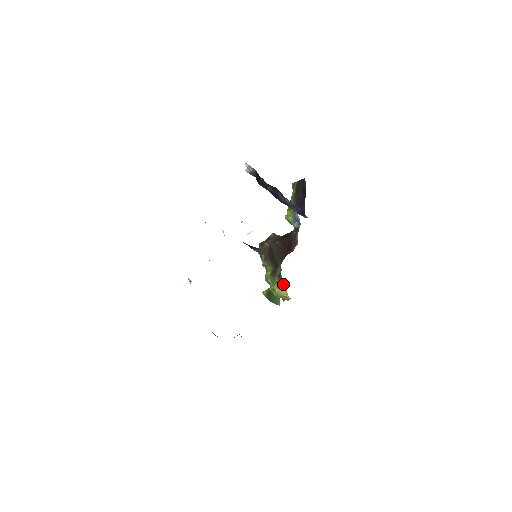
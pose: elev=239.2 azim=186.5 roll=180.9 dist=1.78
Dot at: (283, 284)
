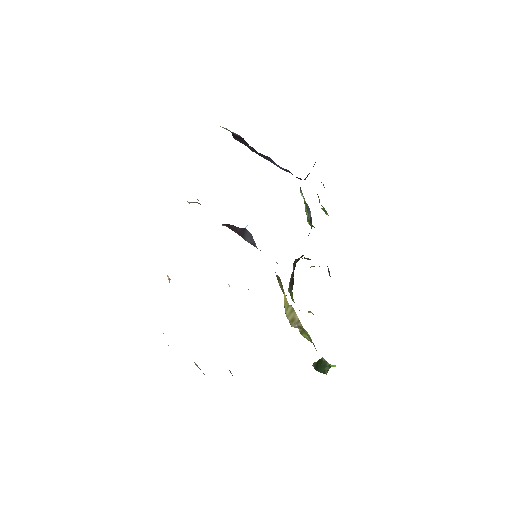
Dot at: (281, 284)
